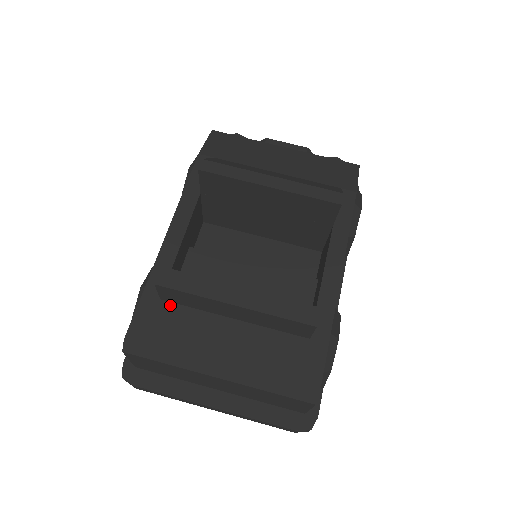
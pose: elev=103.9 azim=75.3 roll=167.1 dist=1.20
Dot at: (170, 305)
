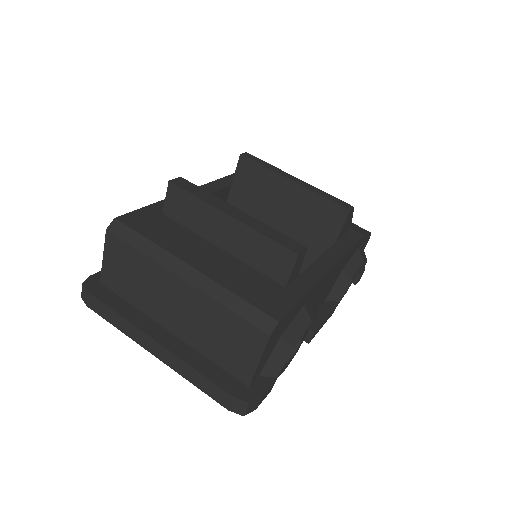
Dot at: (169, 219)
